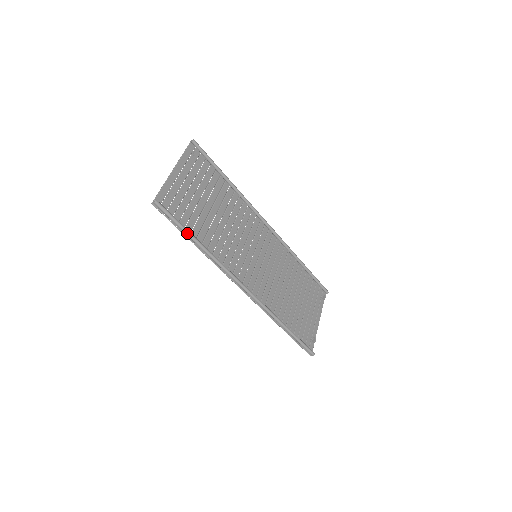
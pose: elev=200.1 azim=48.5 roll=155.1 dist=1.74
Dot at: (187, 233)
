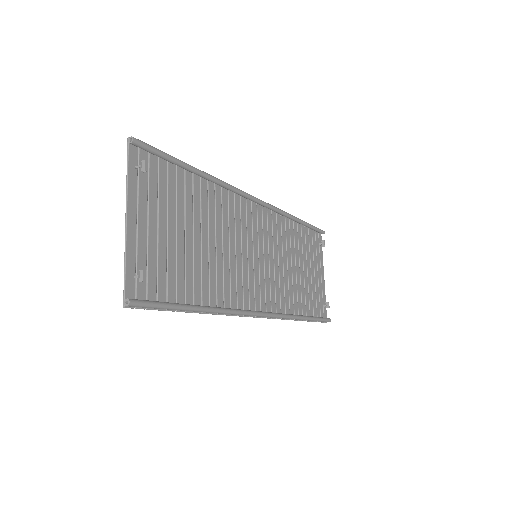
Dot at: (183, 309)
